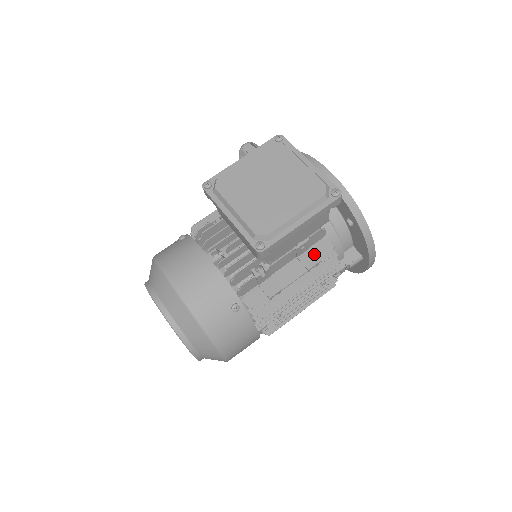
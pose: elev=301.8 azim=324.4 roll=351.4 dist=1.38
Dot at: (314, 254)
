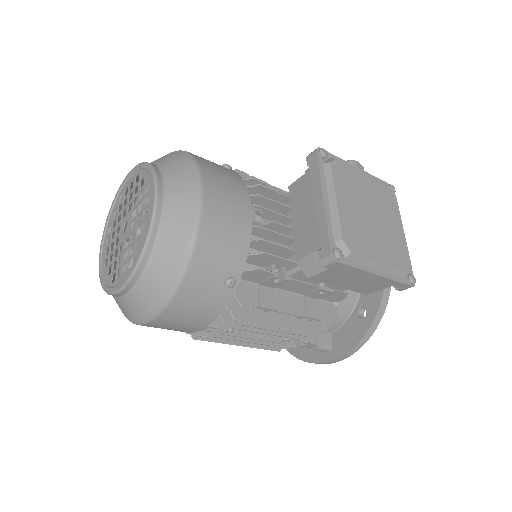
Dot at: (319, 308)
